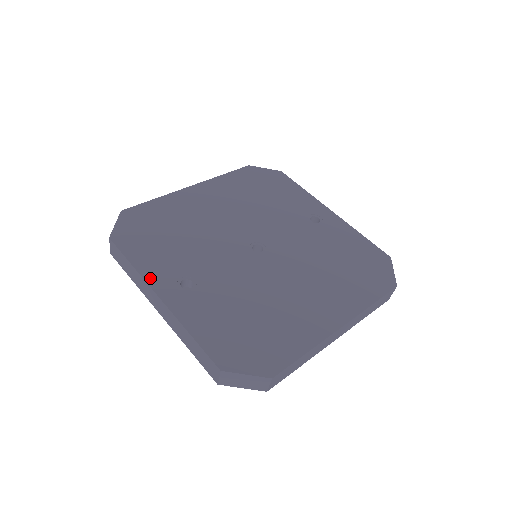
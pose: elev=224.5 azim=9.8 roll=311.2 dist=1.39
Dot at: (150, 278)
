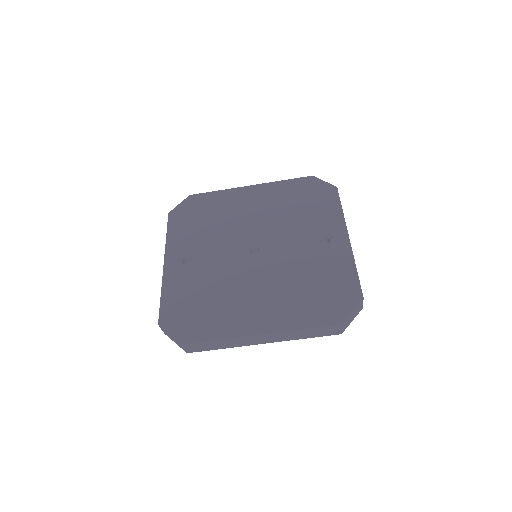
Dot at: (169, 249)
